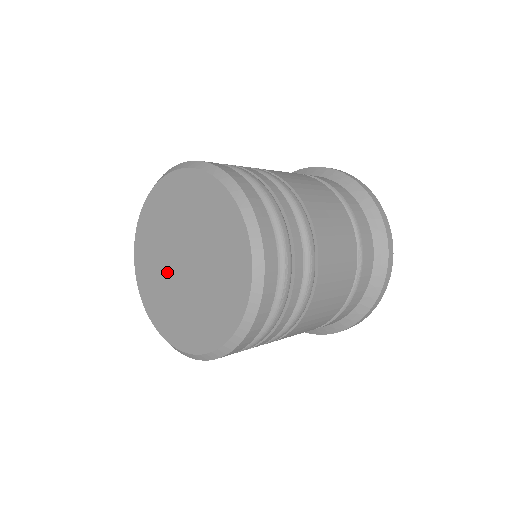
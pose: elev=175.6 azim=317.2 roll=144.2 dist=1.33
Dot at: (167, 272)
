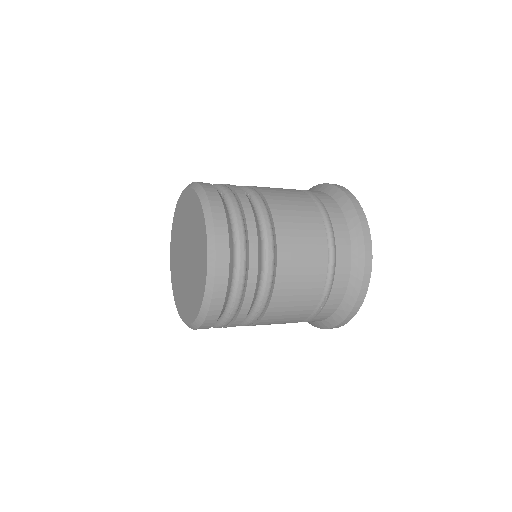
Dot at: (180, 249)
